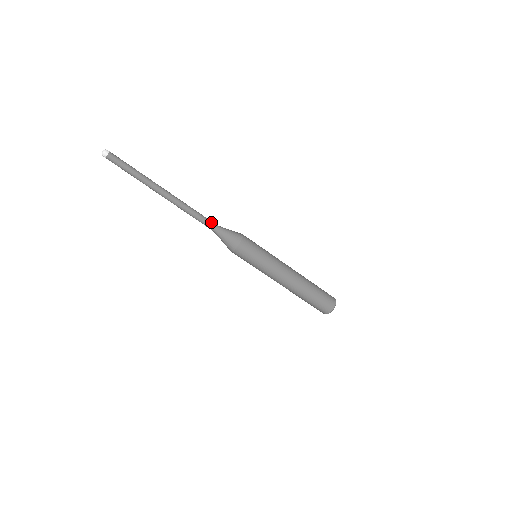
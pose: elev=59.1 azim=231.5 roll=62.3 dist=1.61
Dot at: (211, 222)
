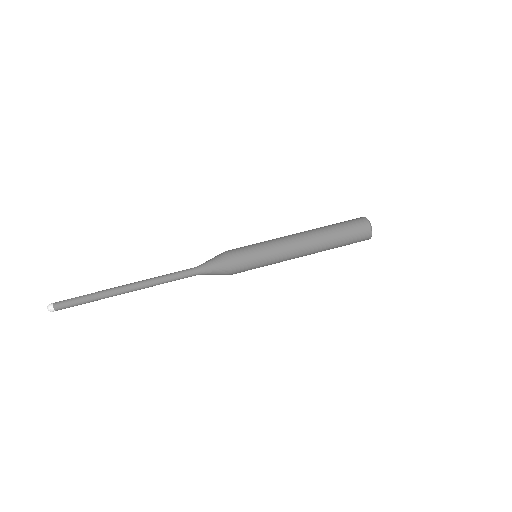
Dot at: (188, 269)
